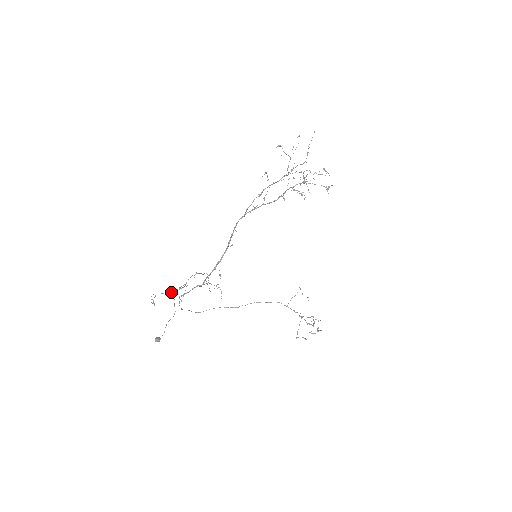
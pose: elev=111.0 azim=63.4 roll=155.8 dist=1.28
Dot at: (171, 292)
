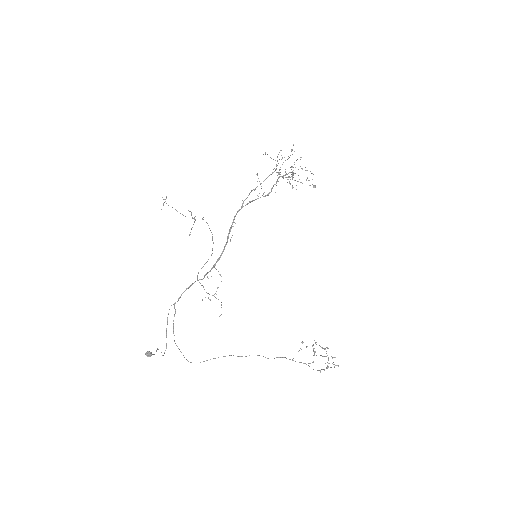
Dot at: occluded
